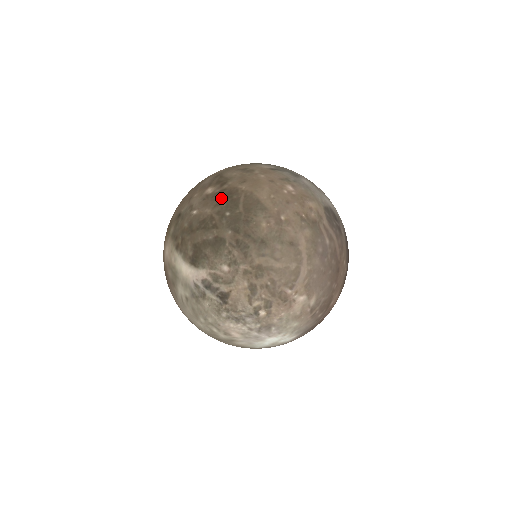
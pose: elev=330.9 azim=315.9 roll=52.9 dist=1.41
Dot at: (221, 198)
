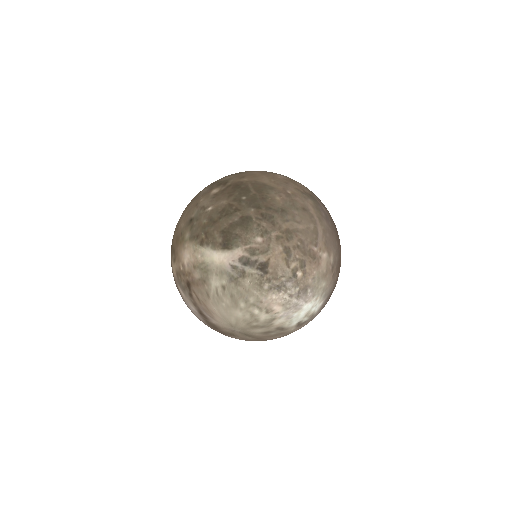
Dot at: (231, 190)
